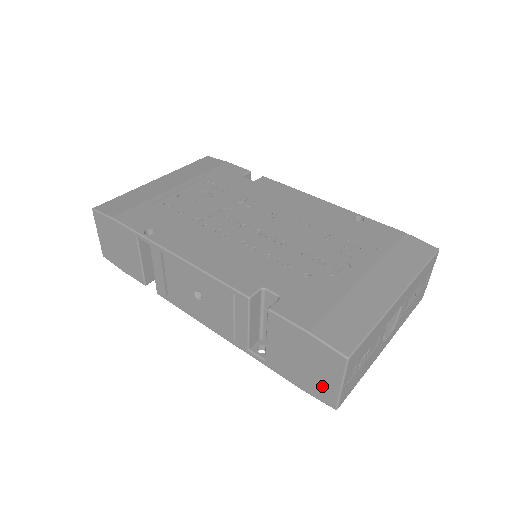
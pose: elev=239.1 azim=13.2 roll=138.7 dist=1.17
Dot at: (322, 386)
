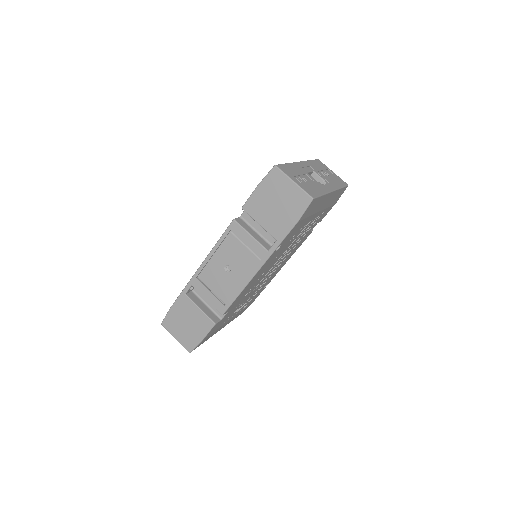
Dot at: (294, 199)
